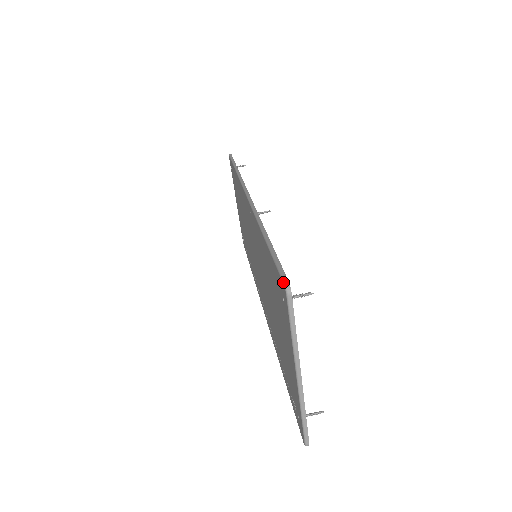
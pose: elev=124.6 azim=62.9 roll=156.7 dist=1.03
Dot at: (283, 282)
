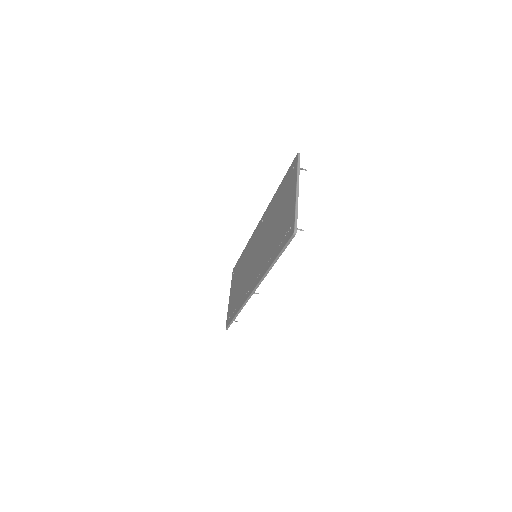
Dot at: (296, 155)
